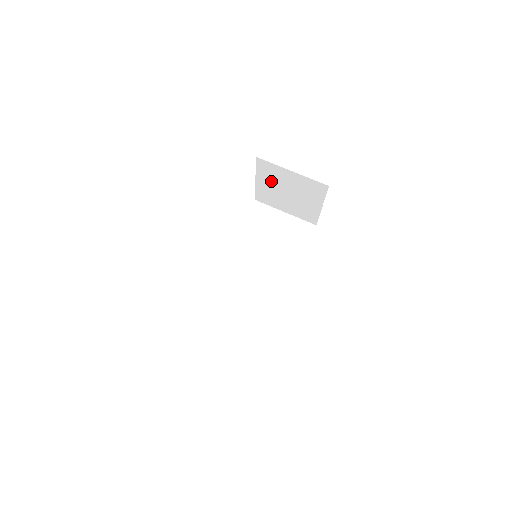
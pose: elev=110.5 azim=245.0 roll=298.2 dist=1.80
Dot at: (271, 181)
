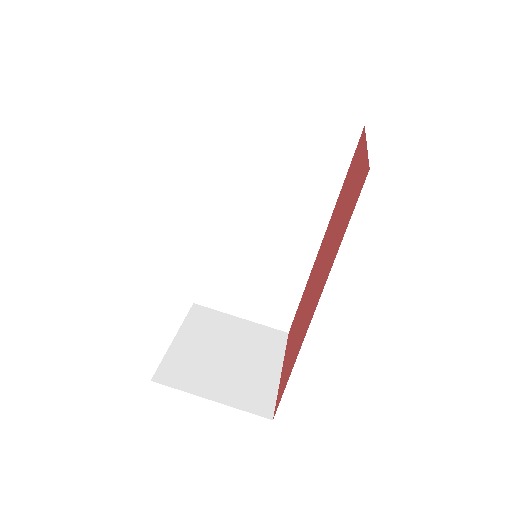
Dot at: occluded
